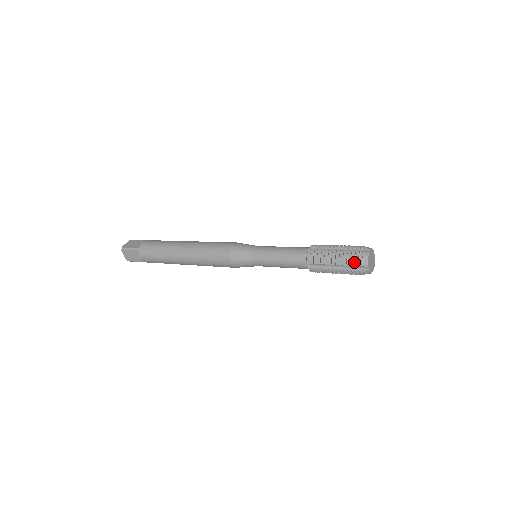
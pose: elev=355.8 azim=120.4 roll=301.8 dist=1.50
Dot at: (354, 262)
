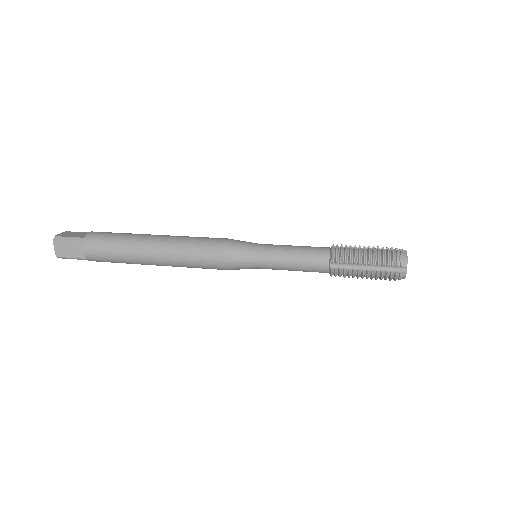
Dot at: (391, 261)
